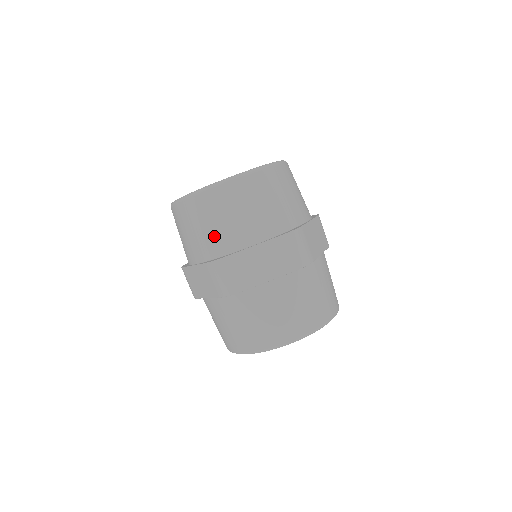
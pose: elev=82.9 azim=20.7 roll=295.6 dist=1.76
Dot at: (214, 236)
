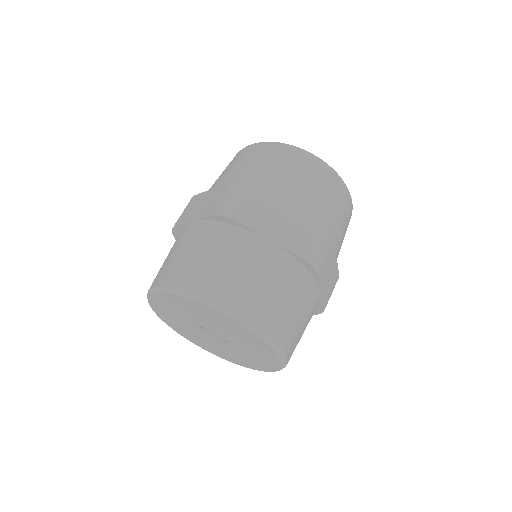
Dot at: (260, 174)
